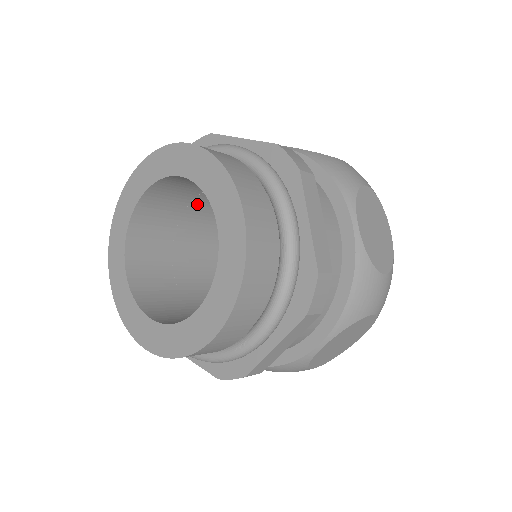
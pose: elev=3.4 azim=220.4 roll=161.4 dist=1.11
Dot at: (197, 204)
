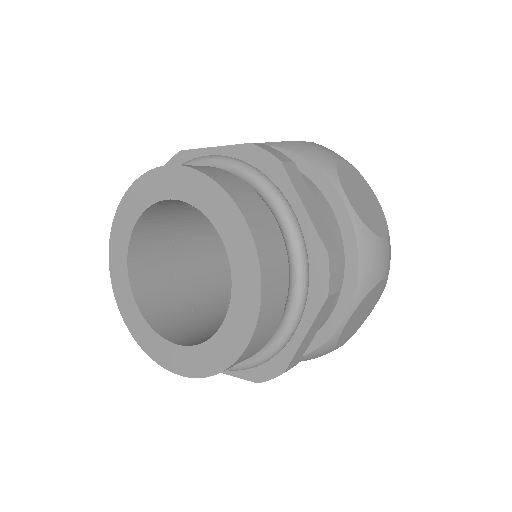
Dot at: (186, 222)
